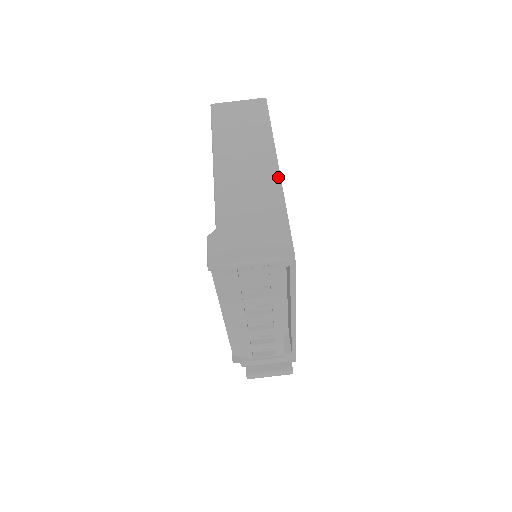
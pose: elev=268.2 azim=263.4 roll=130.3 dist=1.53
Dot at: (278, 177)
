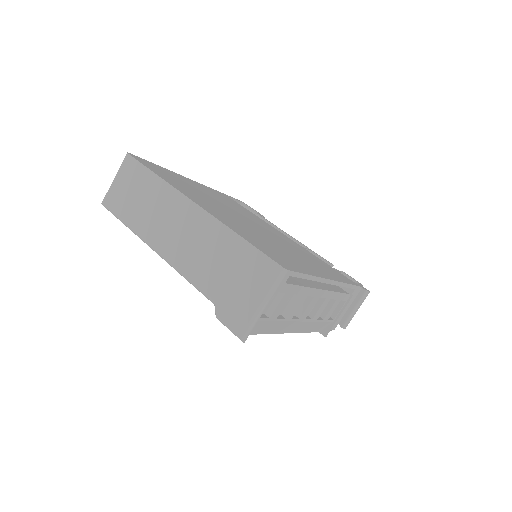
Dot at: (207, 215)
